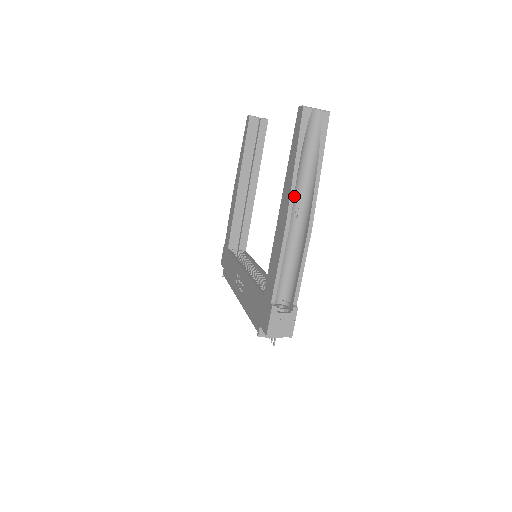
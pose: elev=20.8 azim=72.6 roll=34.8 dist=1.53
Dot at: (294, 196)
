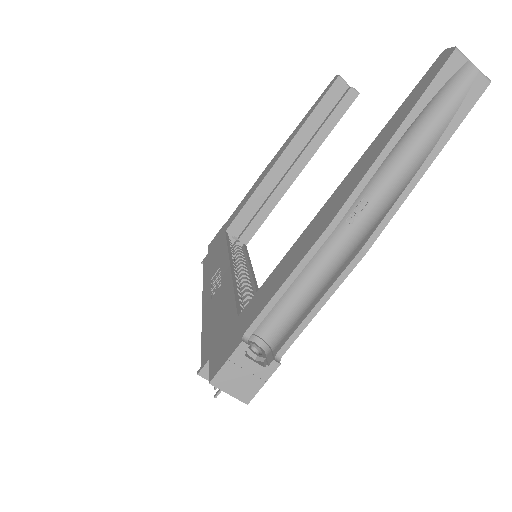
Dot at: occluded
